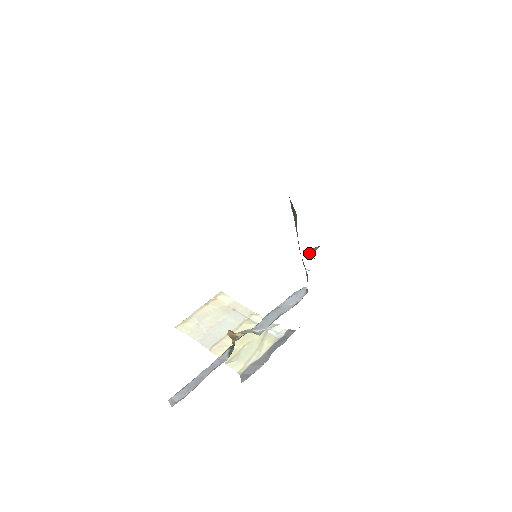
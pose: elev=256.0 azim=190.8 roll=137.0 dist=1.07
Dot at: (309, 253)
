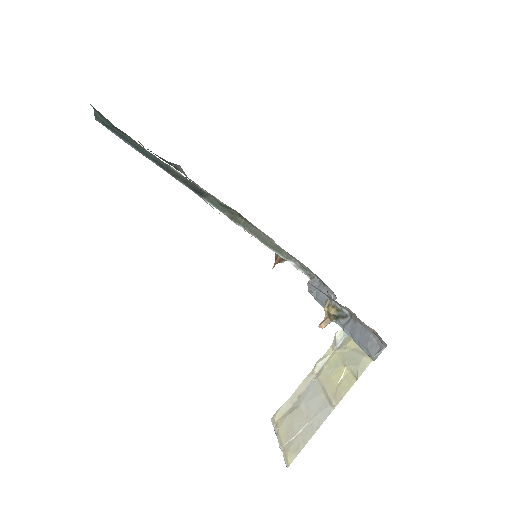
Dot at: (278, 261)
